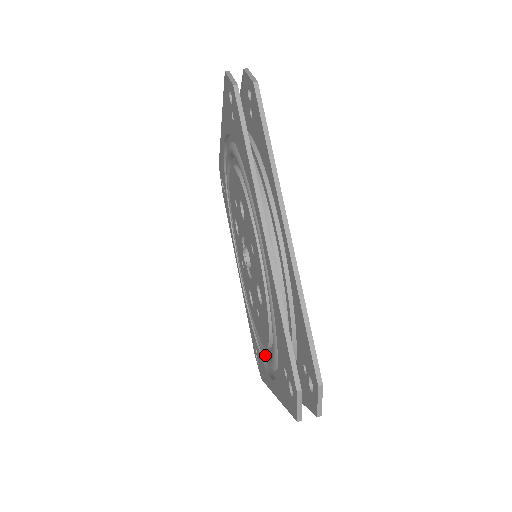
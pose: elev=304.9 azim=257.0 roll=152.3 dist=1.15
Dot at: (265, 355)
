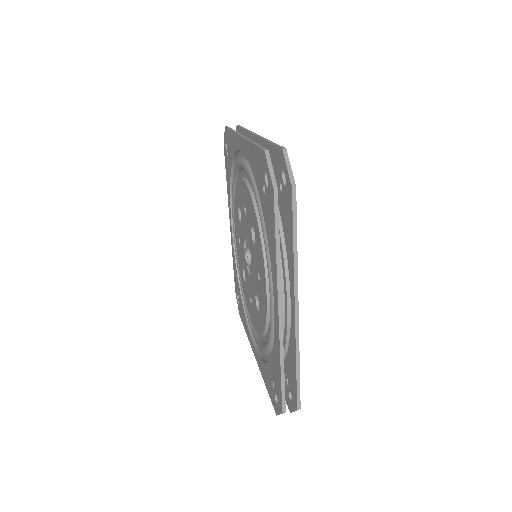
Dot at: (250, 323)
